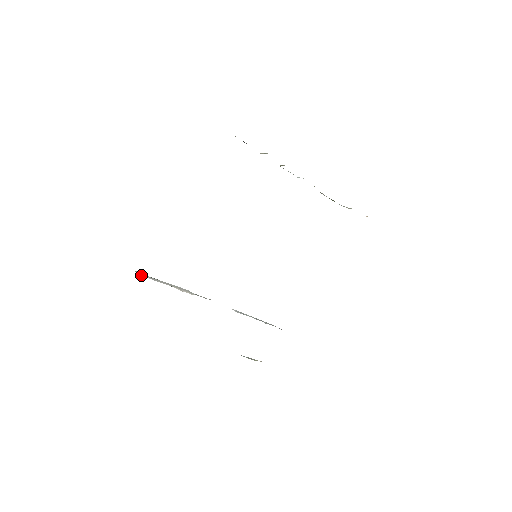
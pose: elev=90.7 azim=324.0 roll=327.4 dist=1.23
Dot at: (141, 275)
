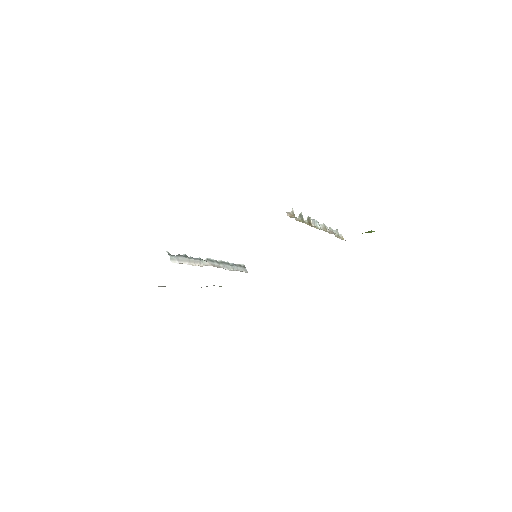
Dot at: (173, 262)
